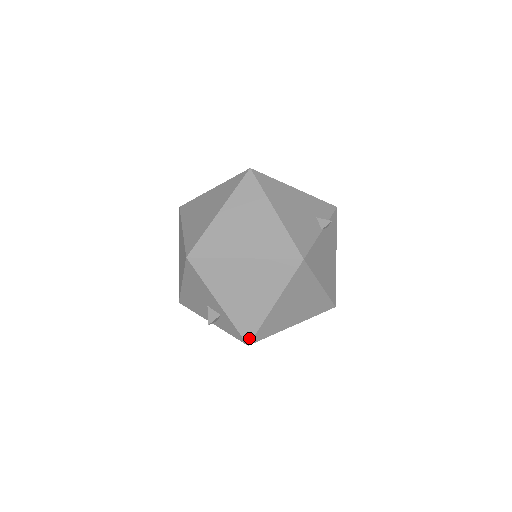
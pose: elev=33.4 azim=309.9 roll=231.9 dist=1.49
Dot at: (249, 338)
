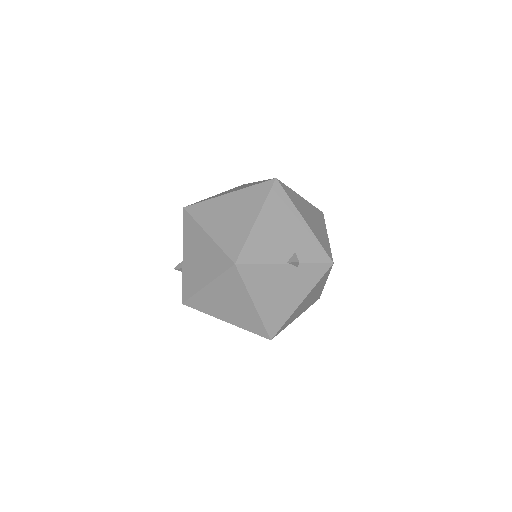
Dot at: (185, 298)
